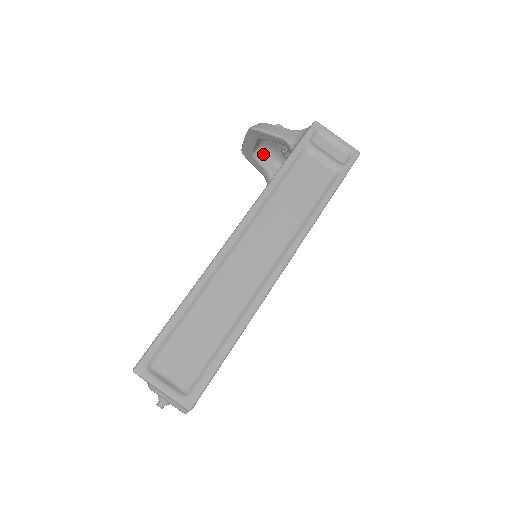
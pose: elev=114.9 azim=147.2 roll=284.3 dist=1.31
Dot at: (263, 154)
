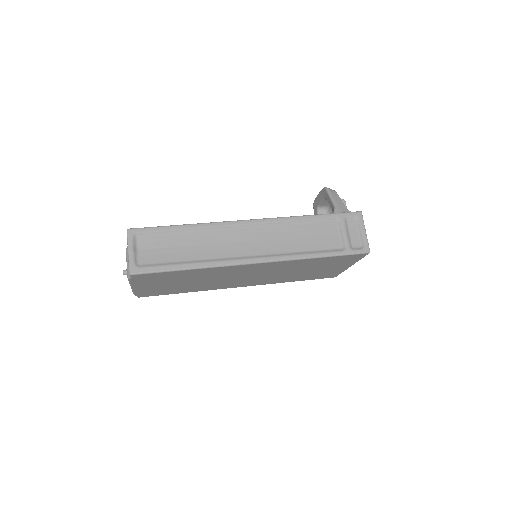
Dot at: occluded
